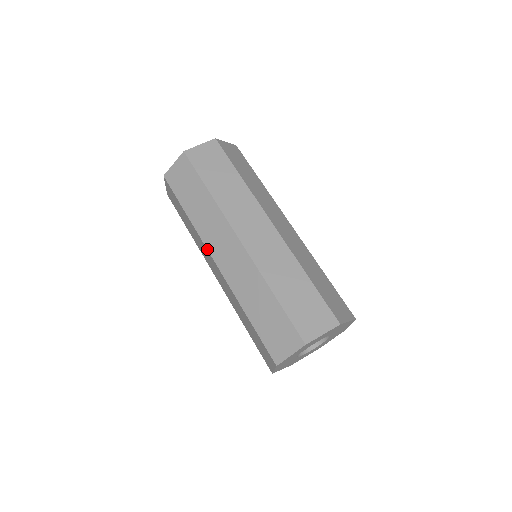
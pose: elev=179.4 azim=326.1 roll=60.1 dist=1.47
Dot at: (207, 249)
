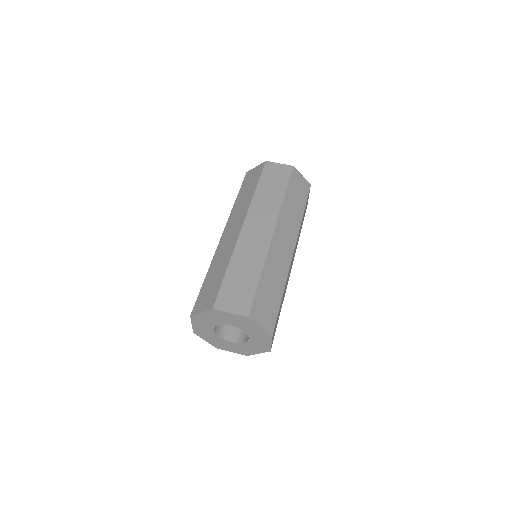
Dot at: (247, 214)
